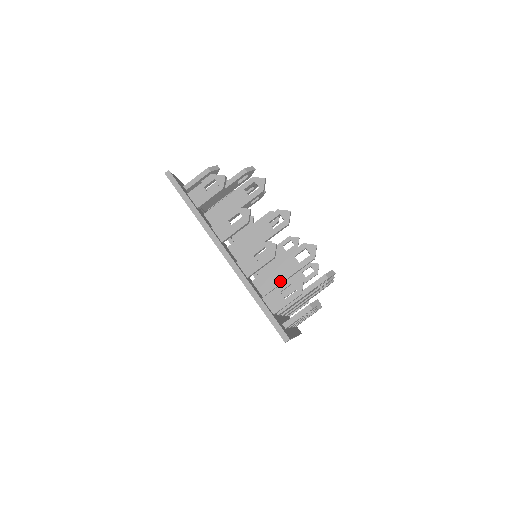
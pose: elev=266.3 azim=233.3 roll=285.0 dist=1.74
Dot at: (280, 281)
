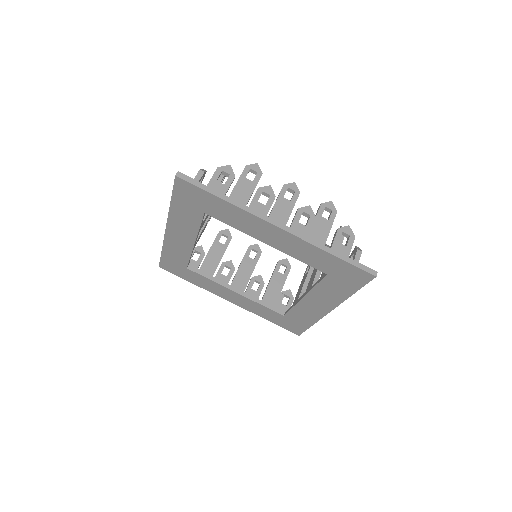
Dot at: occluded
